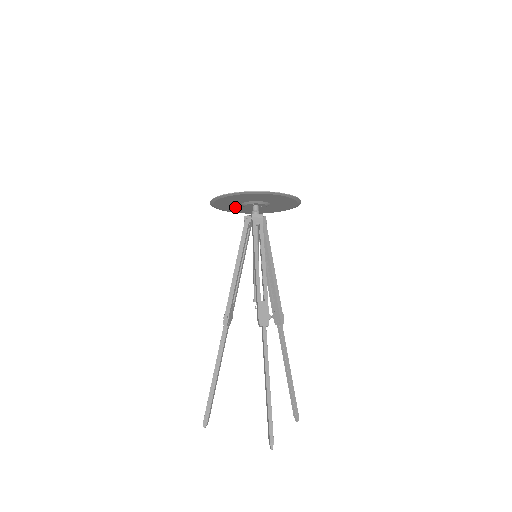
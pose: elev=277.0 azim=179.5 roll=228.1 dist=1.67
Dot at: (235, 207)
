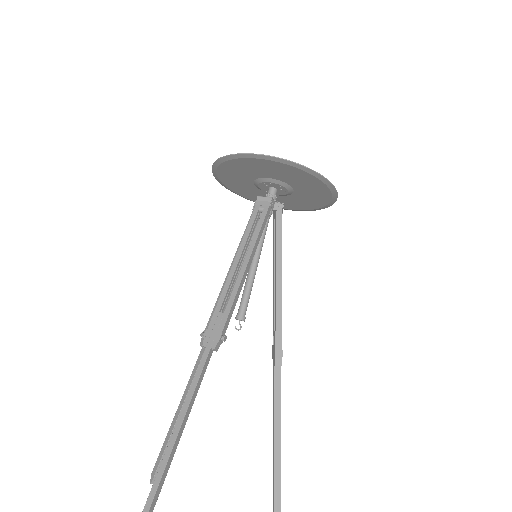
Dot at: (258, 193)
